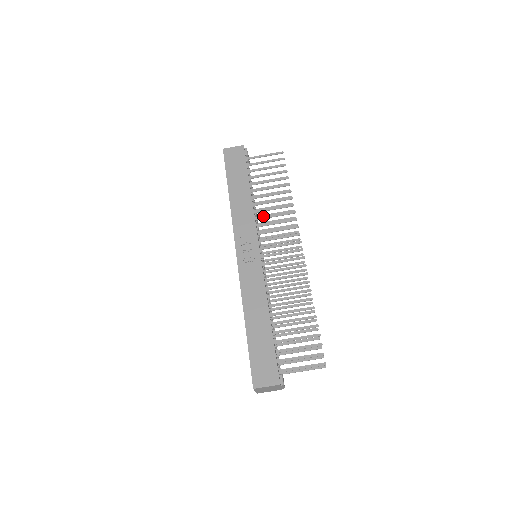
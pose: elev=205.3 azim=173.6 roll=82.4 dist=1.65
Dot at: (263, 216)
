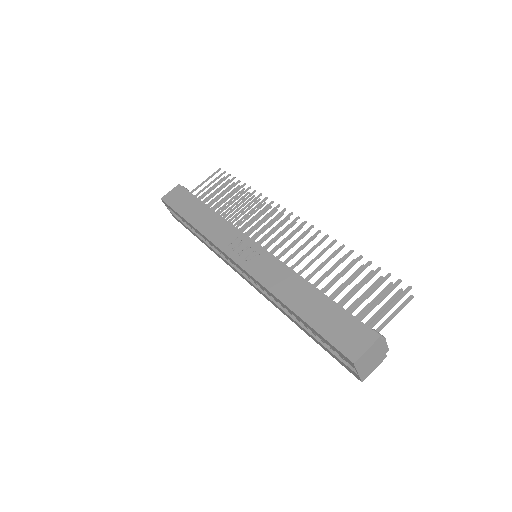
Dot at: (238, 220)
